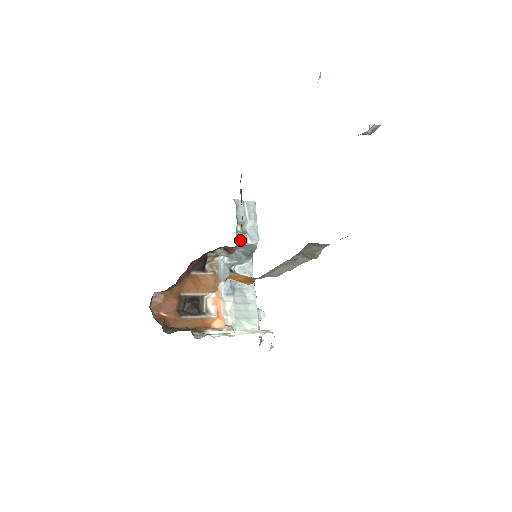
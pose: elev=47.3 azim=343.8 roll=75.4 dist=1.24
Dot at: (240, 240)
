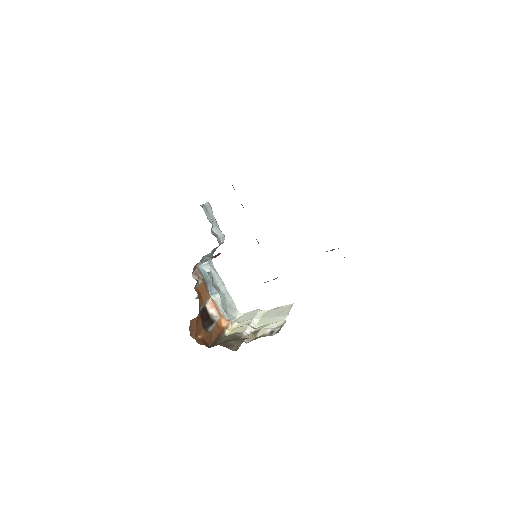
Dot at: (219, 243)
